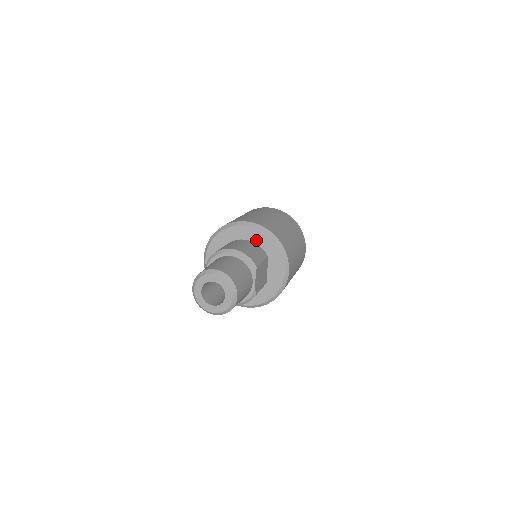
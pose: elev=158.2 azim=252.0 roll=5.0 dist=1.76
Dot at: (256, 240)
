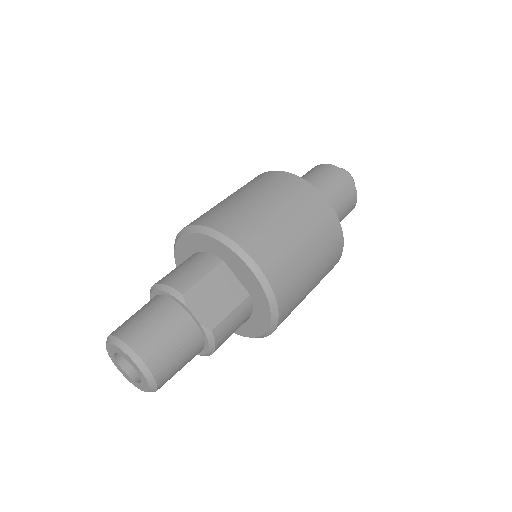
Dot at: (200, 248)
